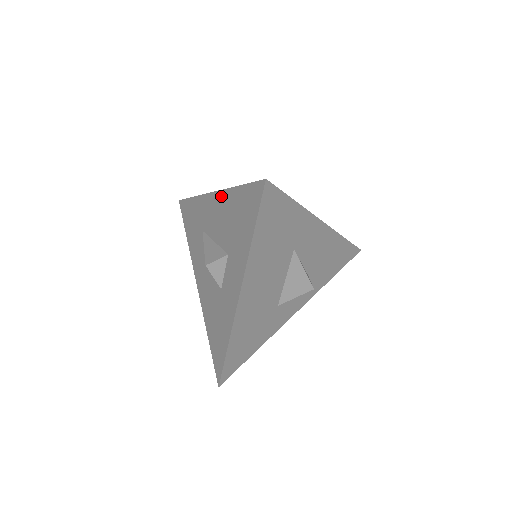
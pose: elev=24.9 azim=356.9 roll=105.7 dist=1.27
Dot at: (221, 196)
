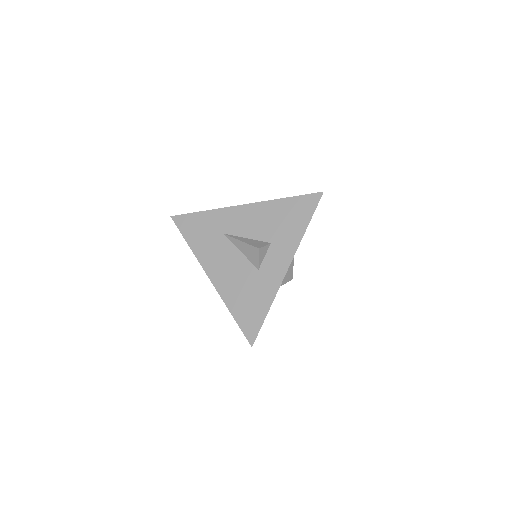
Dot at: (259, 206)
